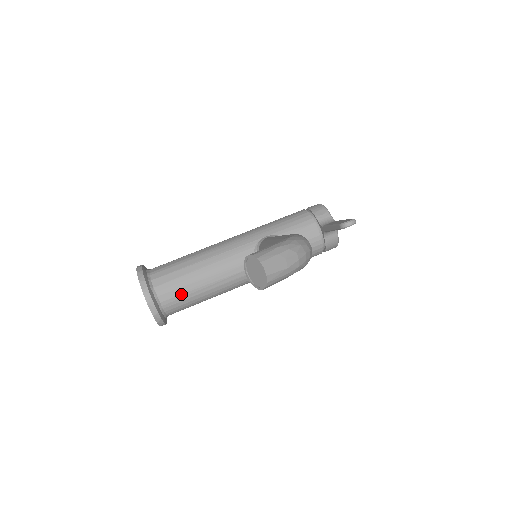
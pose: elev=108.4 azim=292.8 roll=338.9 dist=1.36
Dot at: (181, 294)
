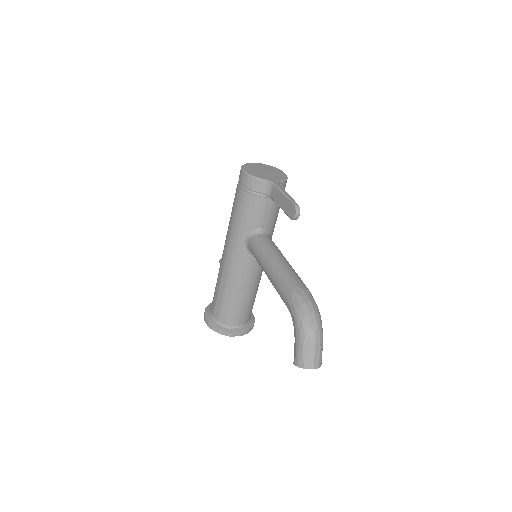
Dot at: (246, 311)
